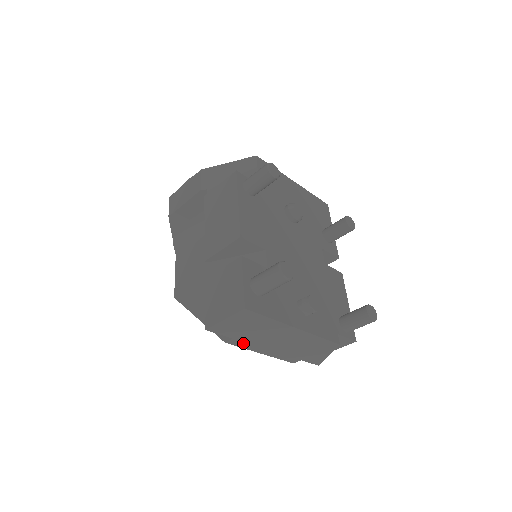
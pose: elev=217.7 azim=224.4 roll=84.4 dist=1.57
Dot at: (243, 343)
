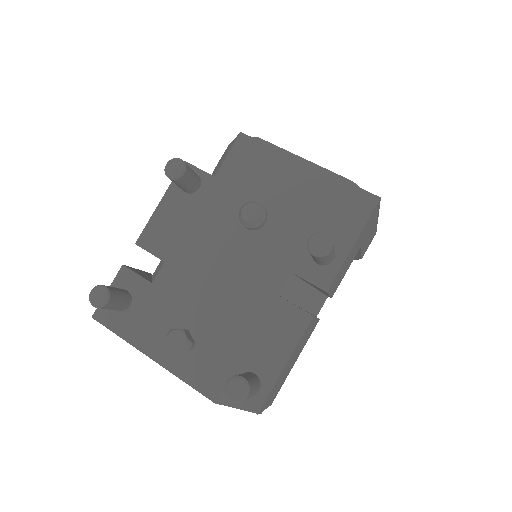
Dot at: occluded
